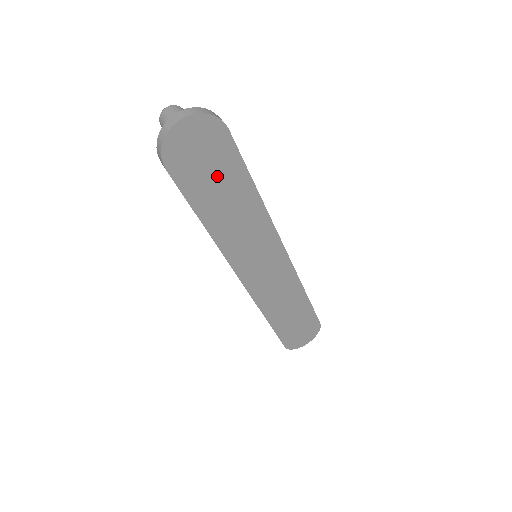
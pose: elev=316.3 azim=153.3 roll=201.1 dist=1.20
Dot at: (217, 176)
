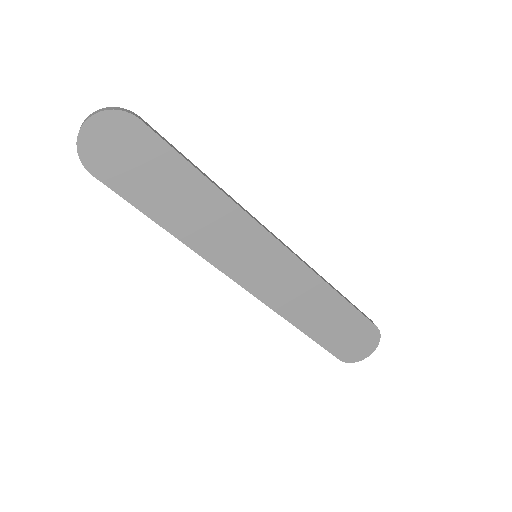
Dot at: (152, 172)
